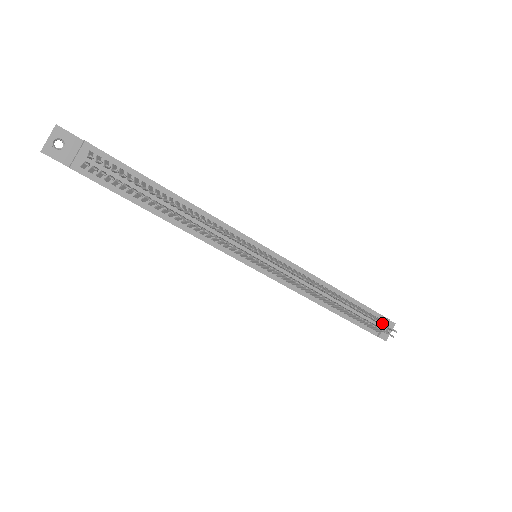
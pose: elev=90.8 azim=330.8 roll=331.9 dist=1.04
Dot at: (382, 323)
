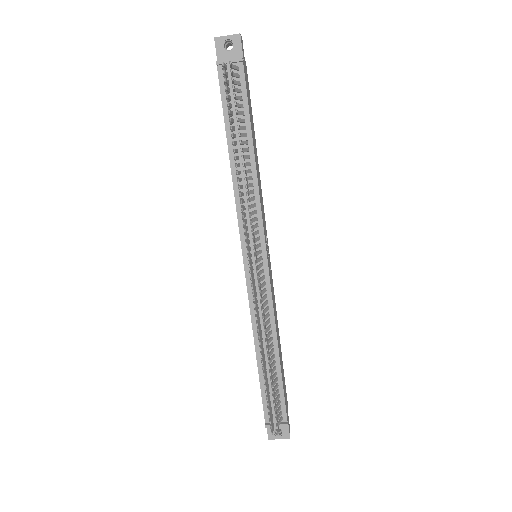
Dot at: (276, 412)
